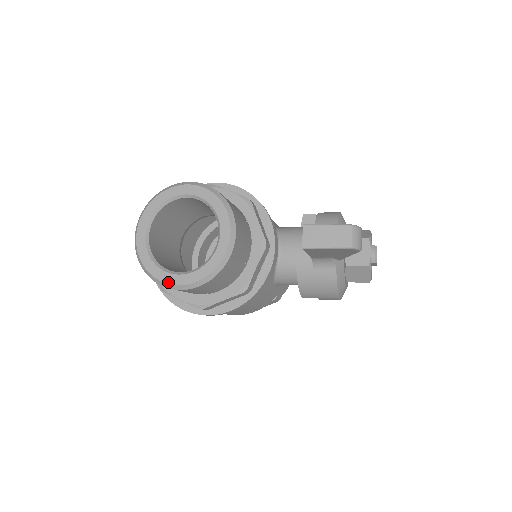
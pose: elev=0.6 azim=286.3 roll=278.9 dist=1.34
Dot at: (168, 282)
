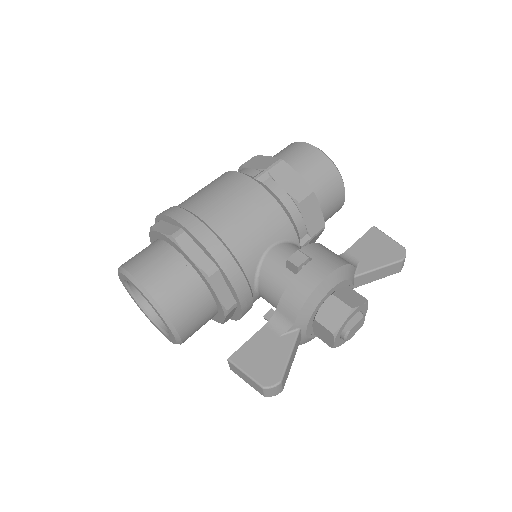
Dot at: (153, 324)
